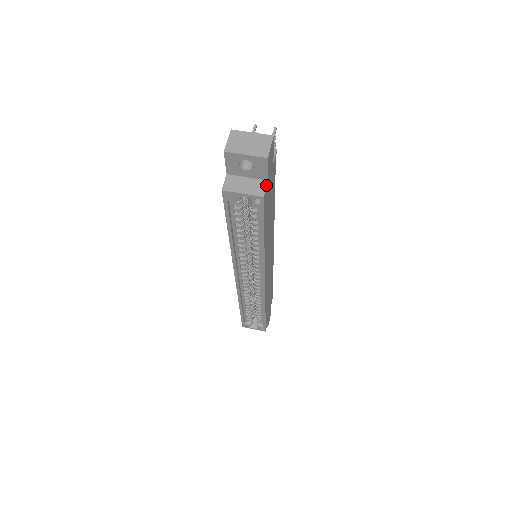
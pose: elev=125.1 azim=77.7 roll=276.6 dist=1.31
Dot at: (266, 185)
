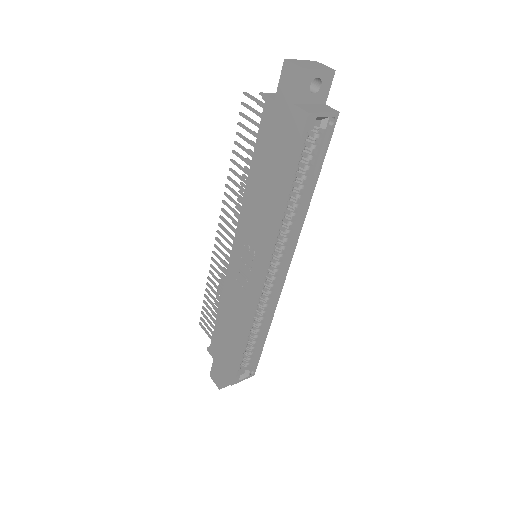
Dot at: (329, 106)
